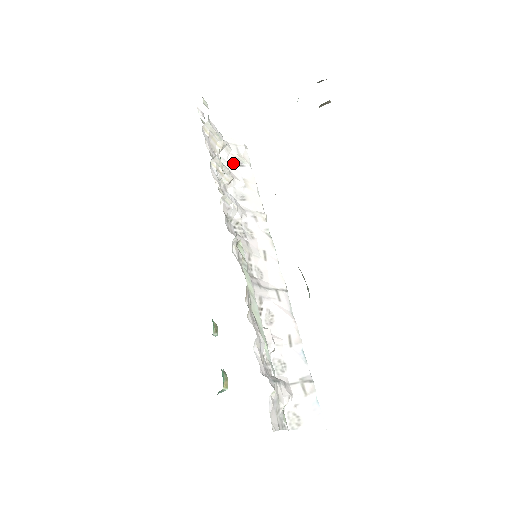
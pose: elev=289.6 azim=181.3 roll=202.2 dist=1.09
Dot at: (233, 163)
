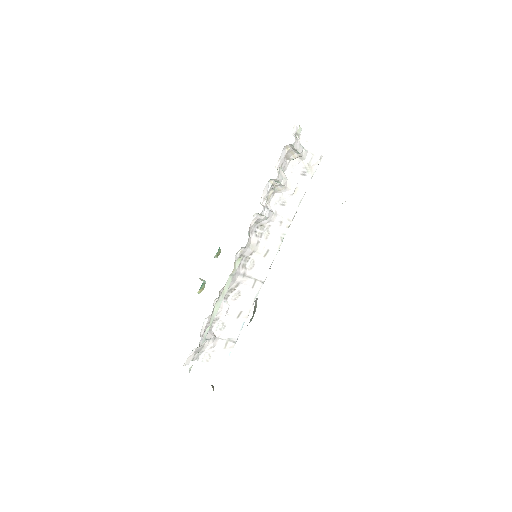
Dot at: (298, 170)
